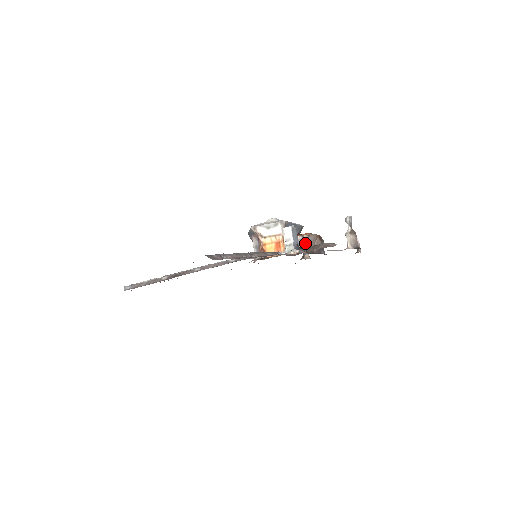
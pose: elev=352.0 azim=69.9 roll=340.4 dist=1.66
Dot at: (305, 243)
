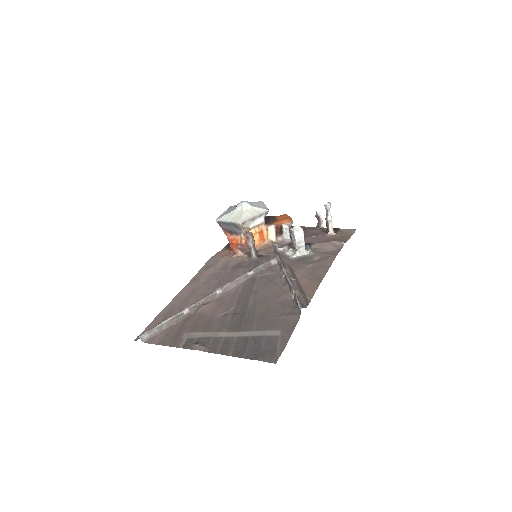
Dot at: (290, 231)
